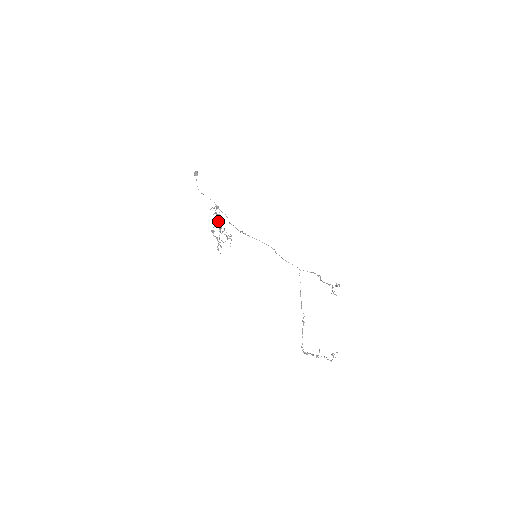
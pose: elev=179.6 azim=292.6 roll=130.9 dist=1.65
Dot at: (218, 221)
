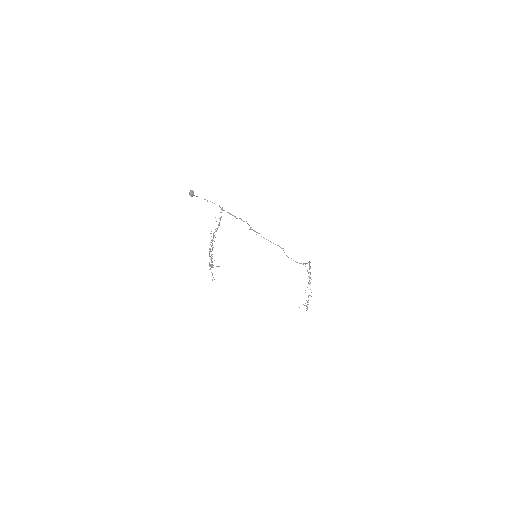
Dot at: (212, 250)
